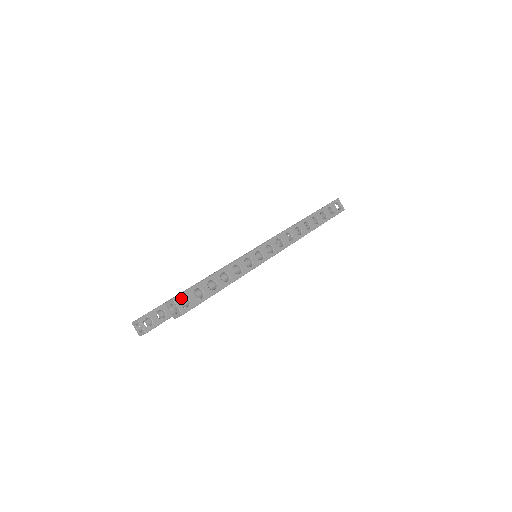
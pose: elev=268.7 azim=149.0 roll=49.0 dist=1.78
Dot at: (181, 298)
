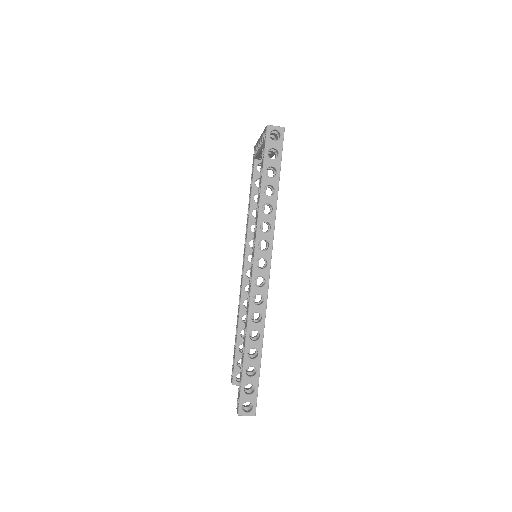
Dot at: occluded
